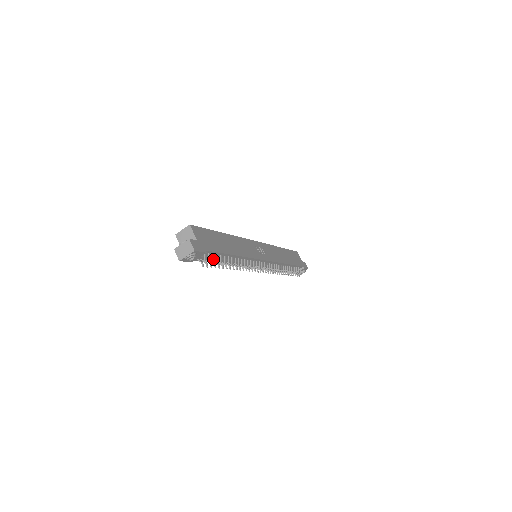
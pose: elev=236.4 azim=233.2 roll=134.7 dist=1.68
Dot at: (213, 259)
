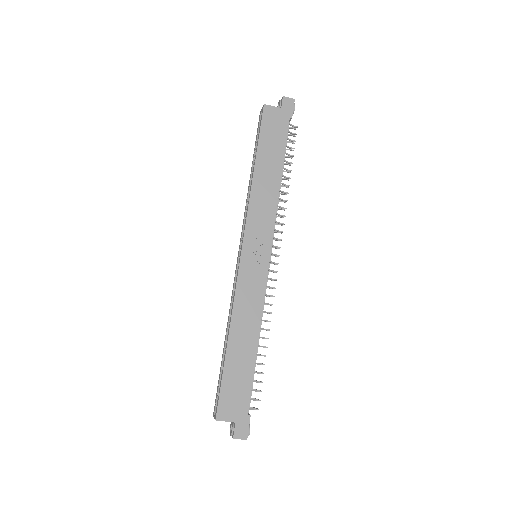
Dot at: occluded
